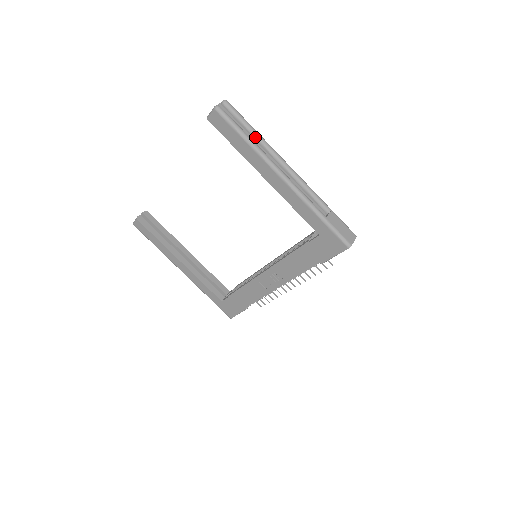
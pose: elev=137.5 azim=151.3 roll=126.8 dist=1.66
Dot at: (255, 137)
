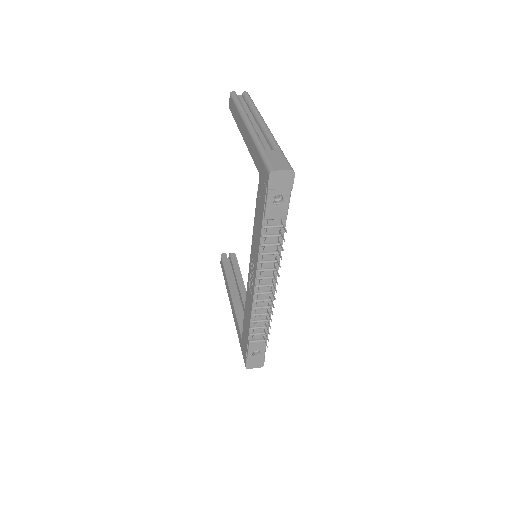
Dot at: (250, 108)
